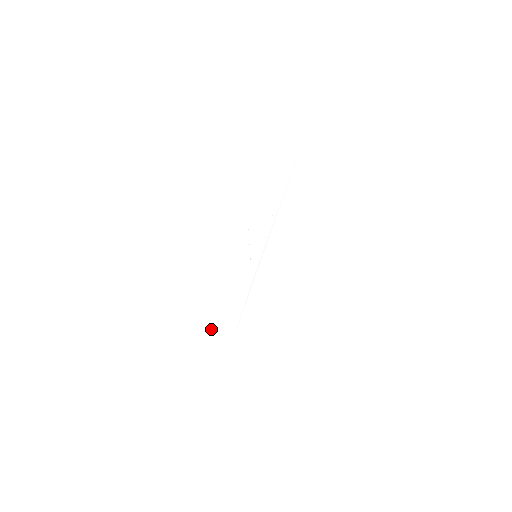
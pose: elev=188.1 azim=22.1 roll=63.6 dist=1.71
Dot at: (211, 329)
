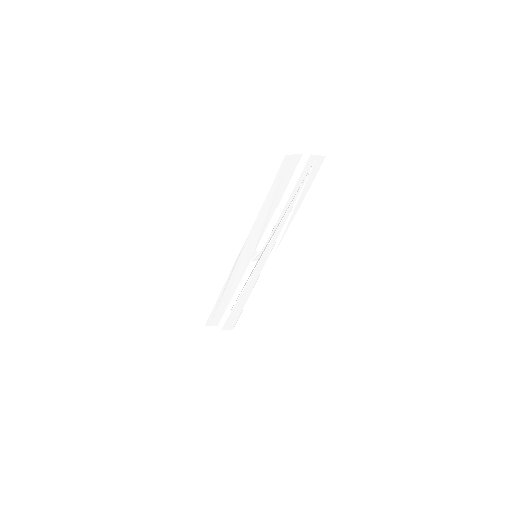
Dot at: (213, 308)
